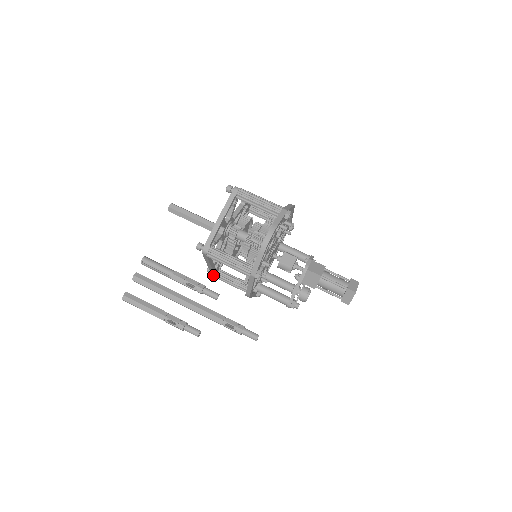
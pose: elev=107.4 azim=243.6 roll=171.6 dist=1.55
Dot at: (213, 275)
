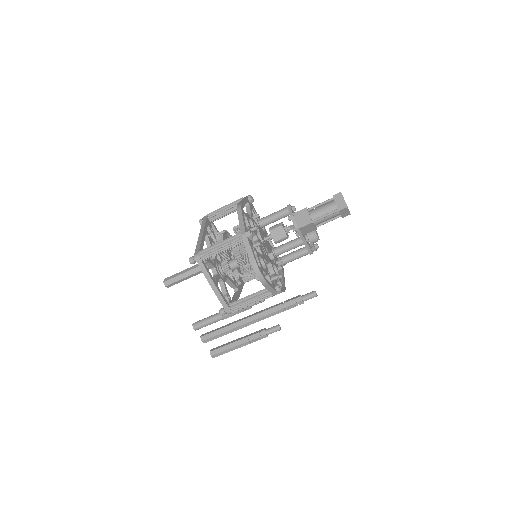
Dot at: occluded
